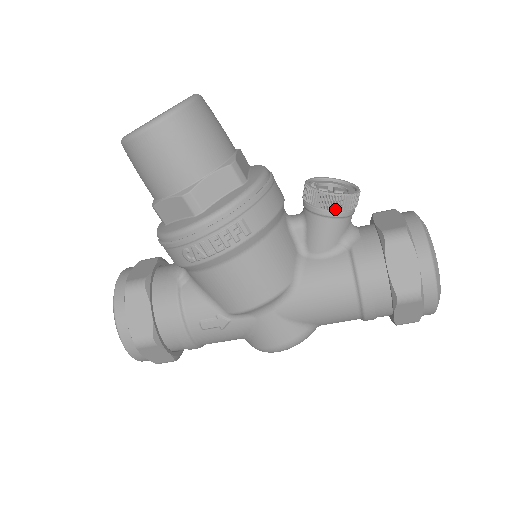
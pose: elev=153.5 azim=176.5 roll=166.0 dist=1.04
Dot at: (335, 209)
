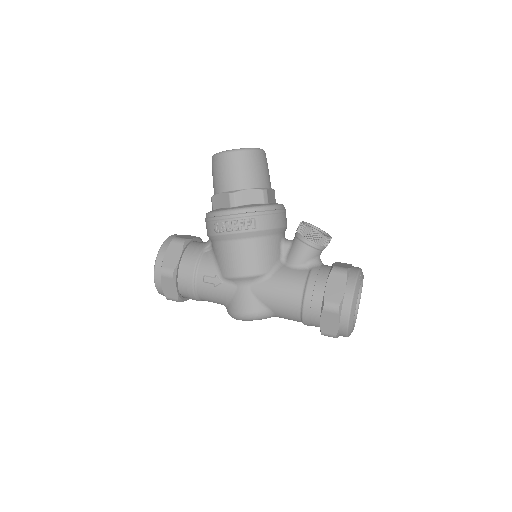
Dot at: (310, 240)
